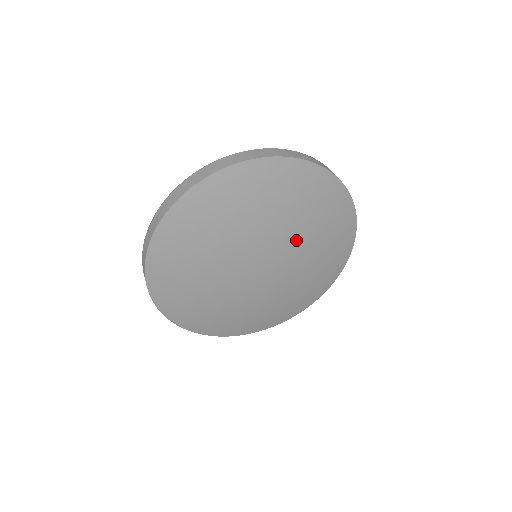
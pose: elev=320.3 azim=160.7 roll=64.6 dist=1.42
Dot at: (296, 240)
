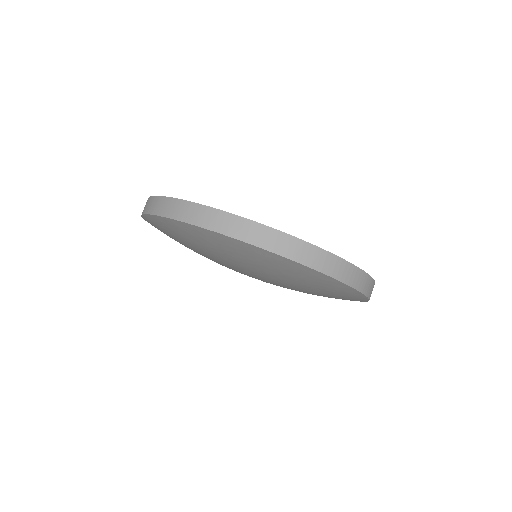
Dot at: (291, 288)
